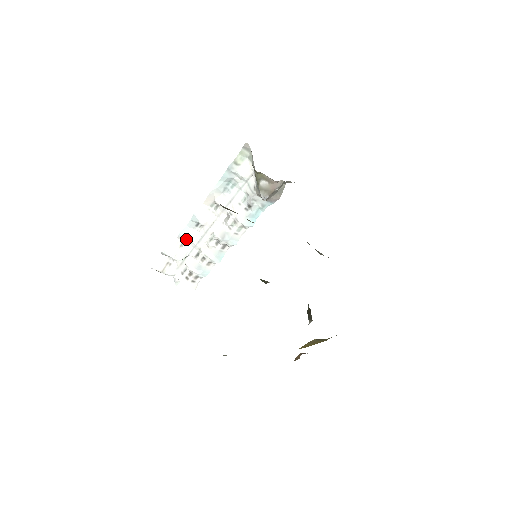
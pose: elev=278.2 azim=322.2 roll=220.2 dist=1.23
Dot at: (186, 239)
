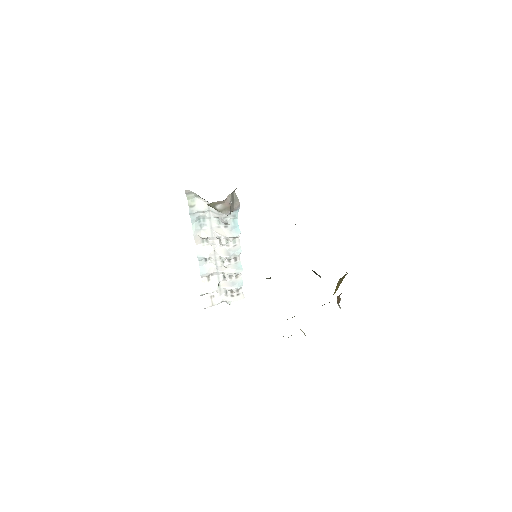
Dot at: (207, 274)
